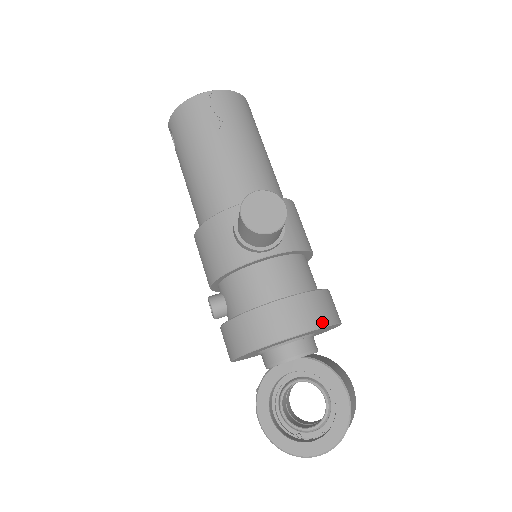
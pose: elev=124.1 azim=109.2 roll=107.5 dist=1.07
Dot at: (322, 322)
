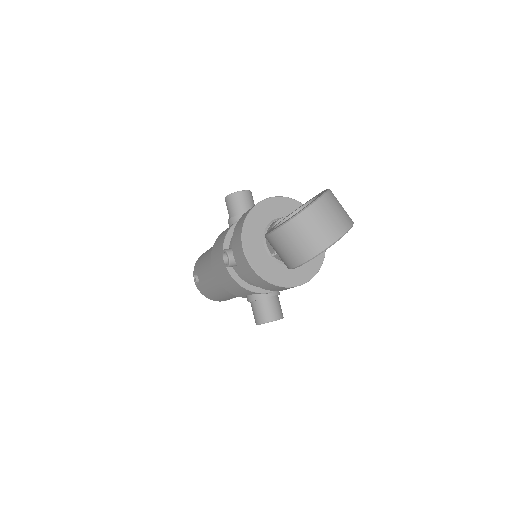
Dot at: (292, 200)
